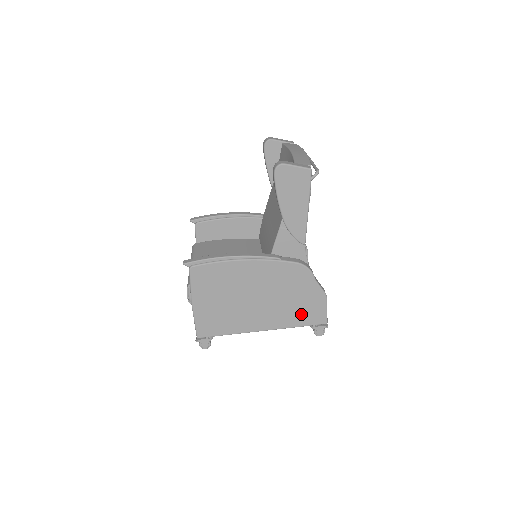
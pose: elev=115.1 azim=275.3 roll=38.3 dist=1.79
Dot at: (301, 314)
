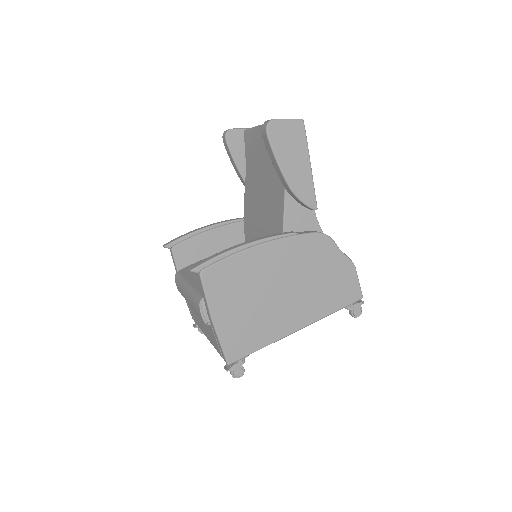
Dot at: (334, 295)
